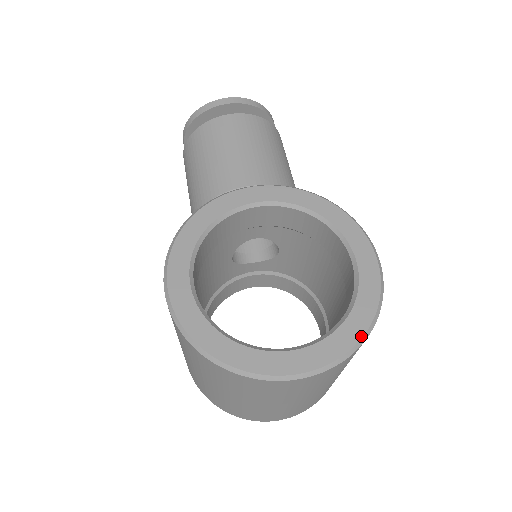
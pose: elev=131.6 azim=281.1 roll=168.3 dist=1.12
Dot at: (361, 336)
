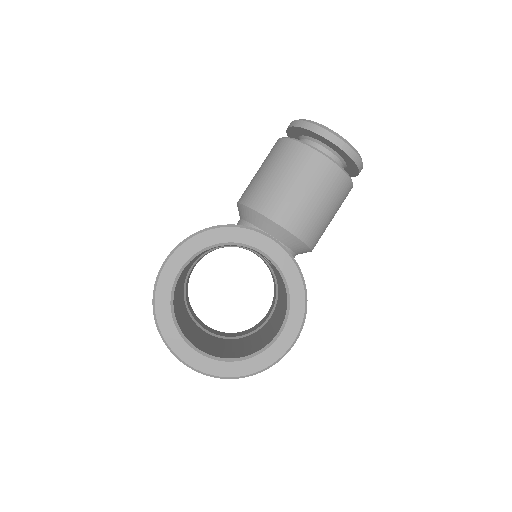
Dot at: (238, 376)
